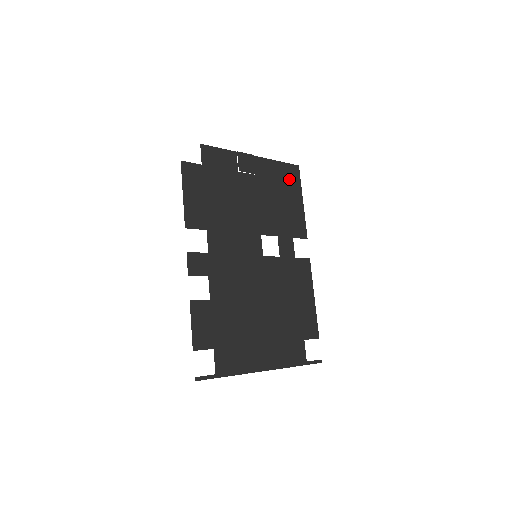
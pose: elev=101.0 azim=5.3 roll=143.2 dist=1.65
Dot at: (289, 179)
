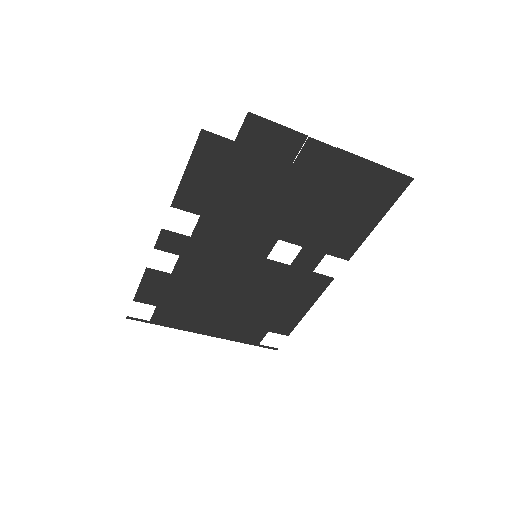
Dot at: (379, 191)
